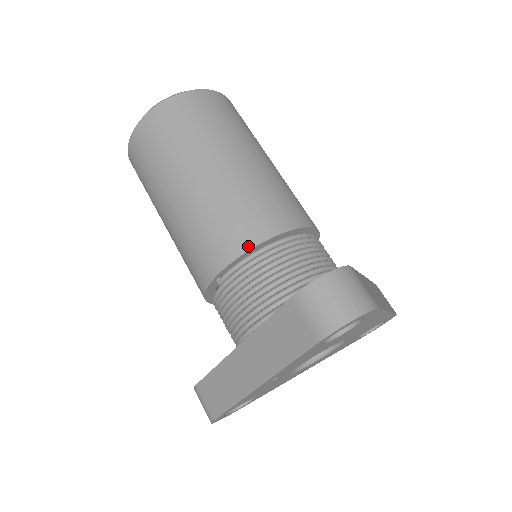
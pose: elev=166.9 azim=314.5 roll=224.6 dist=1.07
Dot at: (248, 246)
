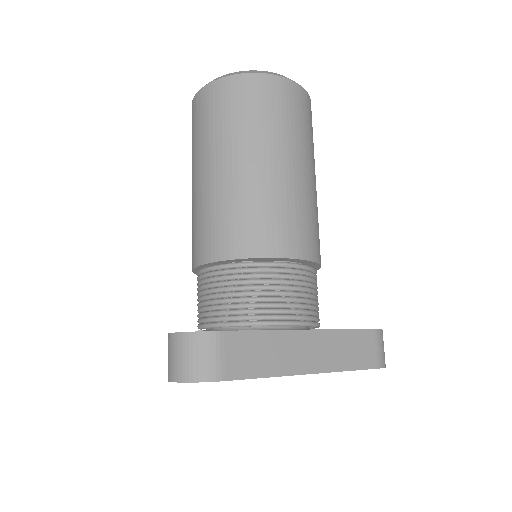
Dot at: (206, 260)
